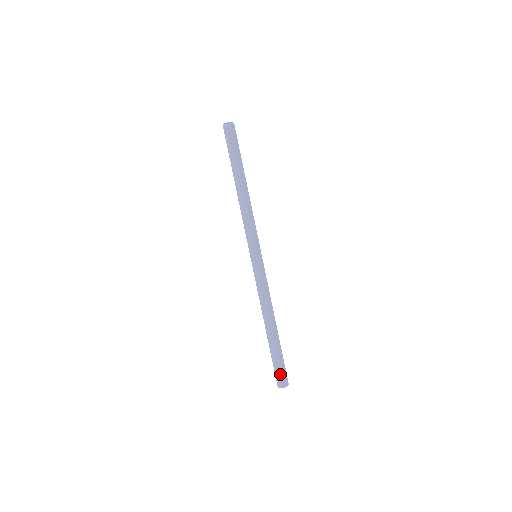
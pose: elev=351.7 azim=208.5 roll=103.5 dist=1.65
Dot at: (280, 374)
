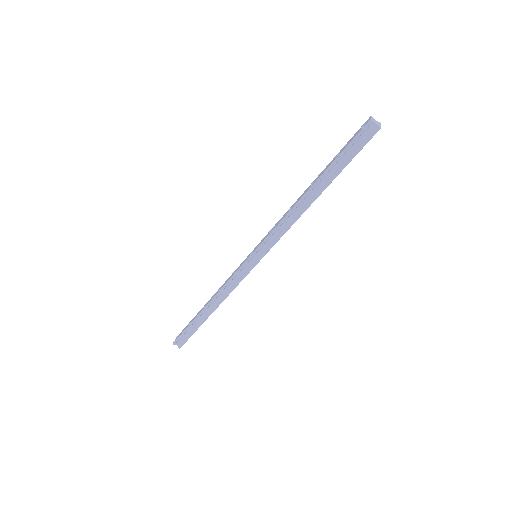
Dot at: (185, 340)
